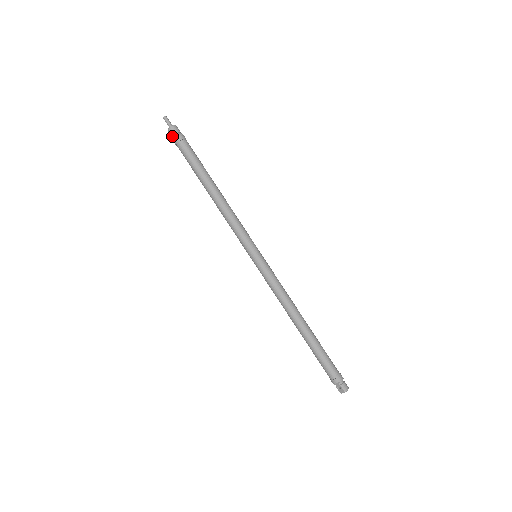
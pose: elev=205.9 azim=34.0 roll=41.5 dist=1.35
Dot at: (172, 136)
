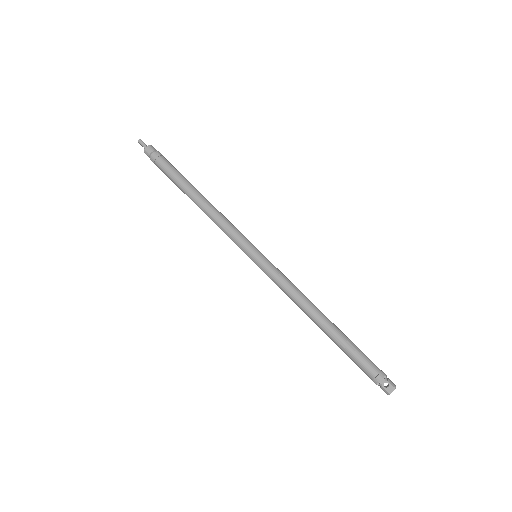
Dot at: (150, 153)
